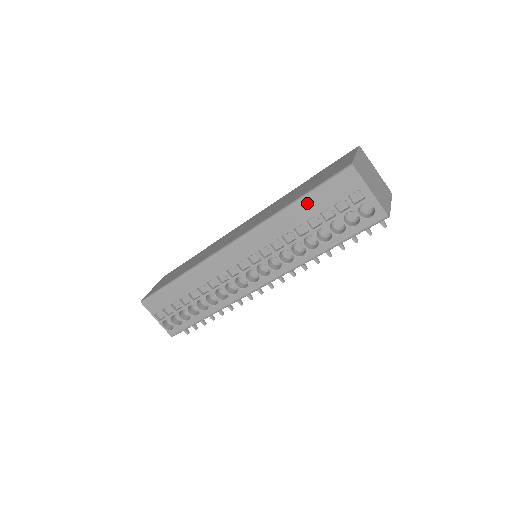
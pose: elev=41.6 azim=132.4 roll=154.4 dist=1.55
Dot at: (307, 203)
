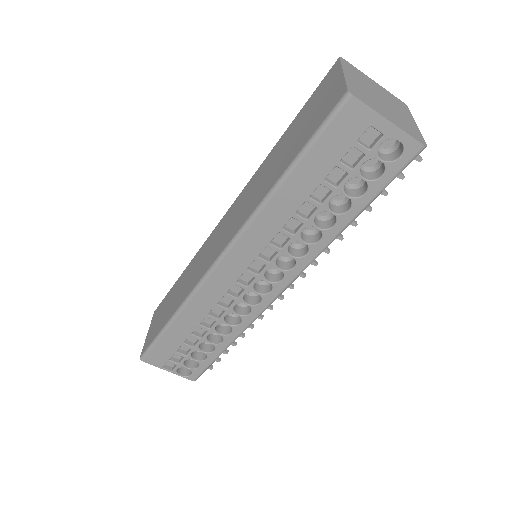
Dot at: (301, 172)
